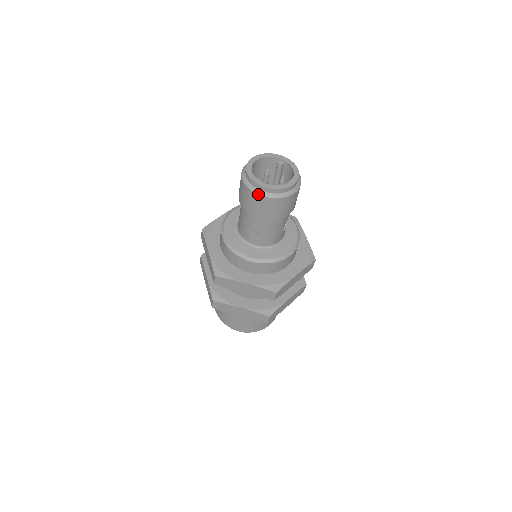
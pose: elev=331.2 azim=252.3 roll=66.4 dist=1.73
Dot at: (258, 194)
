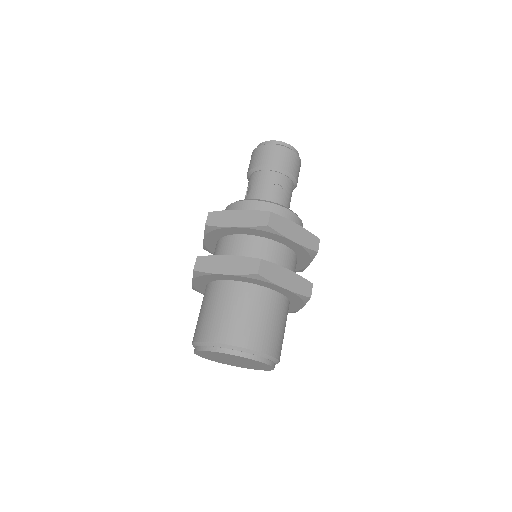
Dot at: (288, 148)
